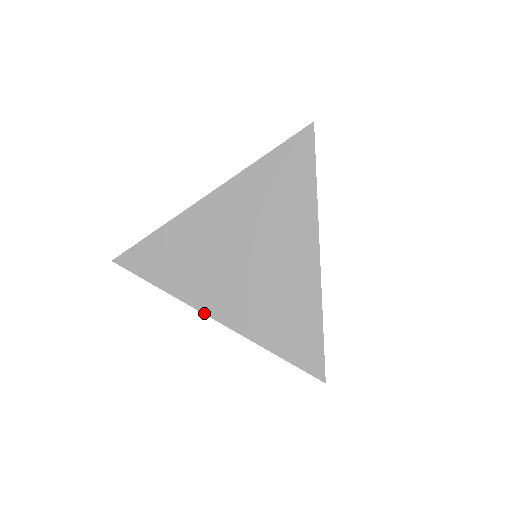
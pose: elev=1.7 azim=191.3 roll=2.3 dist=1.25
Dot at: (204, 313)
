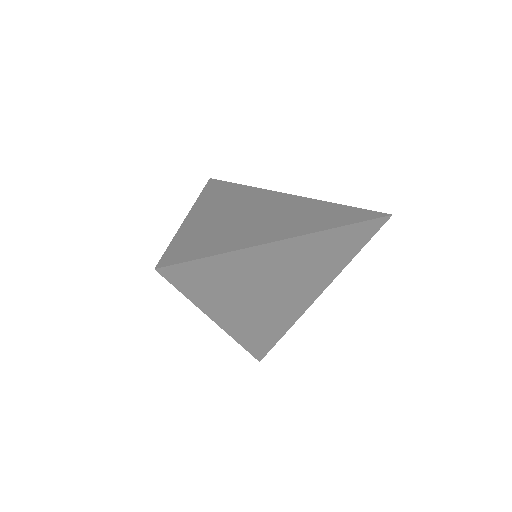
Dot at: (214, 321)
